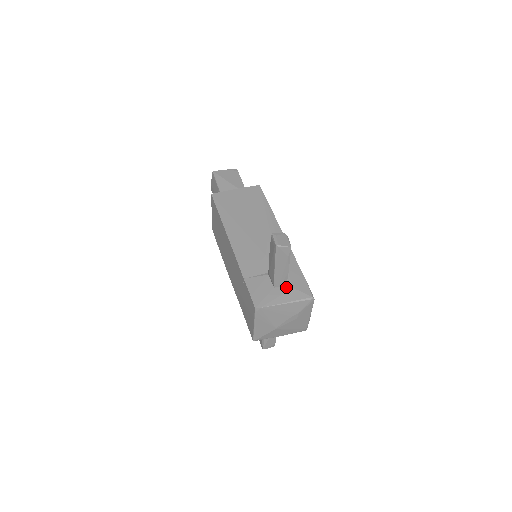
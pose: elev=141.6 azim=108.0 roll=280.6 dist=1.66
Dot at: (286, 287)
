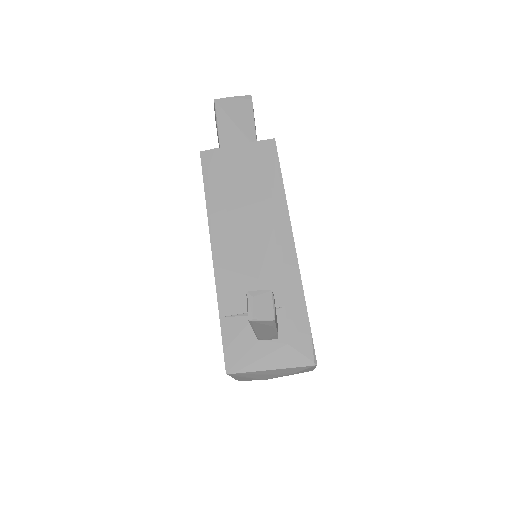
Dot at: (277, 341)
